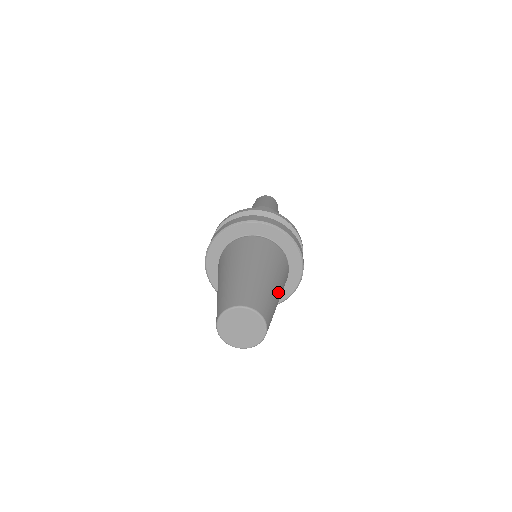
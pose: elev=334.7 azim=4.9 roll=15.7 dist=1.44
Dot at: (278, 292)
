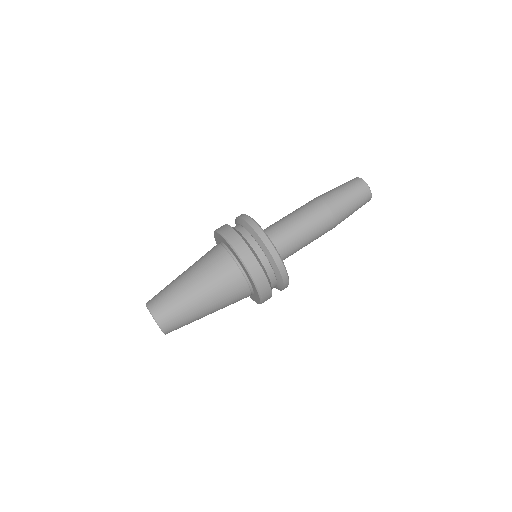
Dot at: occluded
